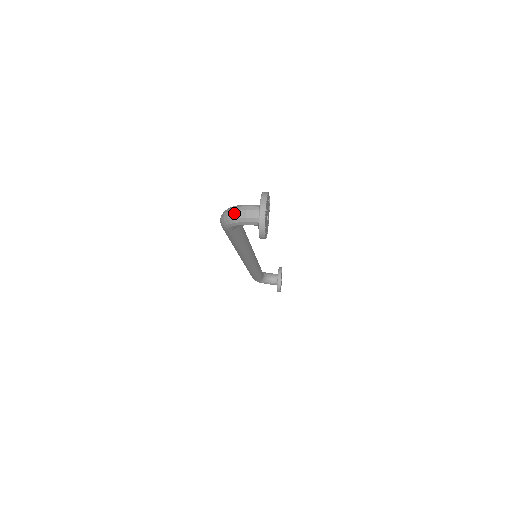
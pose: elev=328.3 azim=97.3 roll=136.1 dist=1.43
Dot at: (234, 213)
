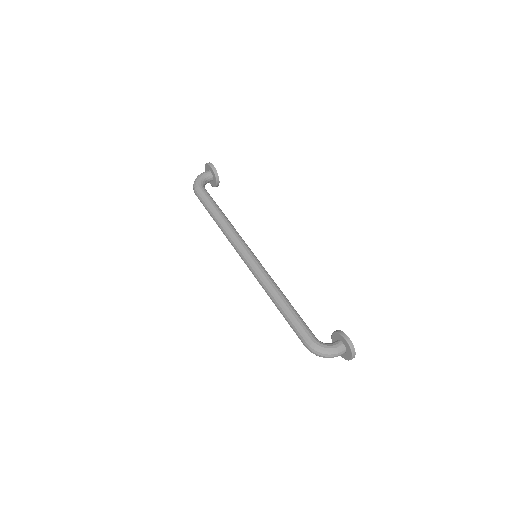
Dot at: occluded
